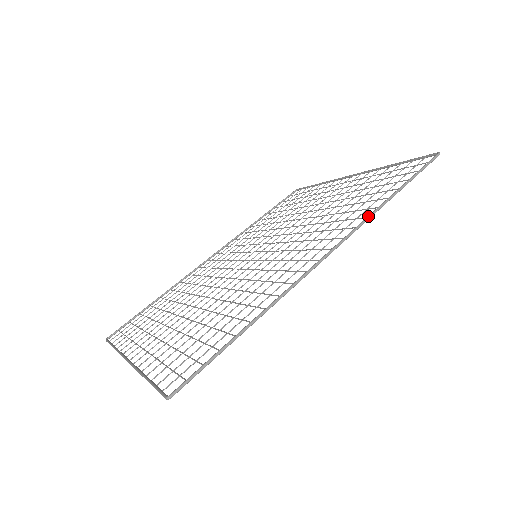
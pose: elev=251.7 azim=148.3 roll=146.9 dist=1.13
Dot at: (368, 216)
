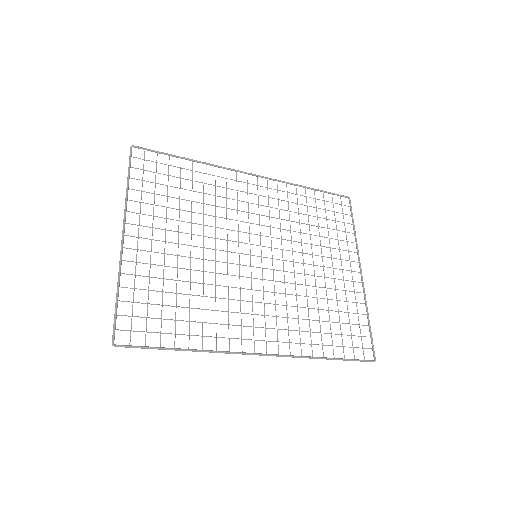
Dot at: (302, 357)
